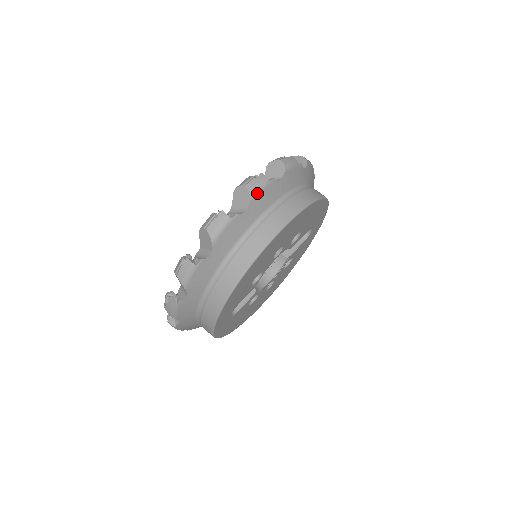
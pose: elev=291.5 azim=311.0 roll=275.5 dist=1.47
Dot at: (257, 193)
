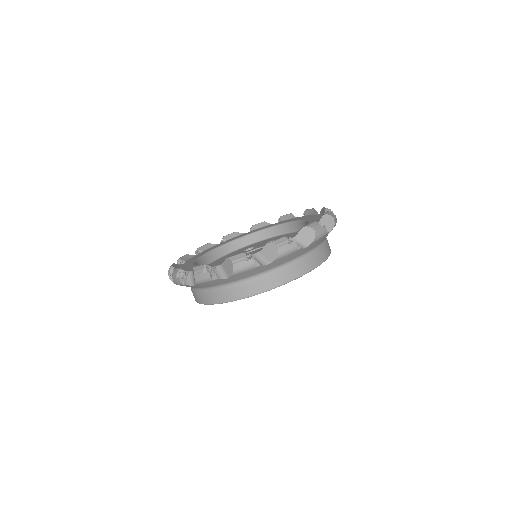
Dot at: (201, 283)
